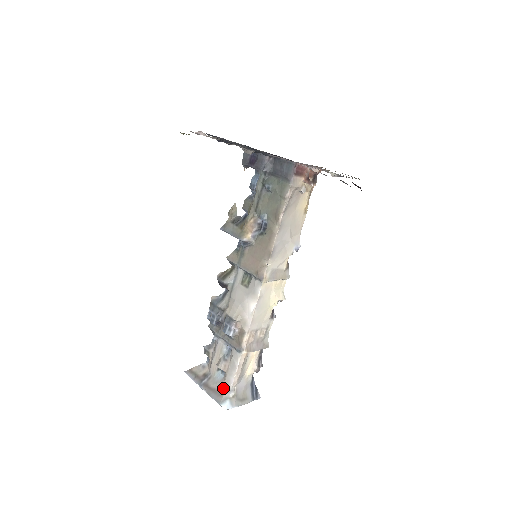
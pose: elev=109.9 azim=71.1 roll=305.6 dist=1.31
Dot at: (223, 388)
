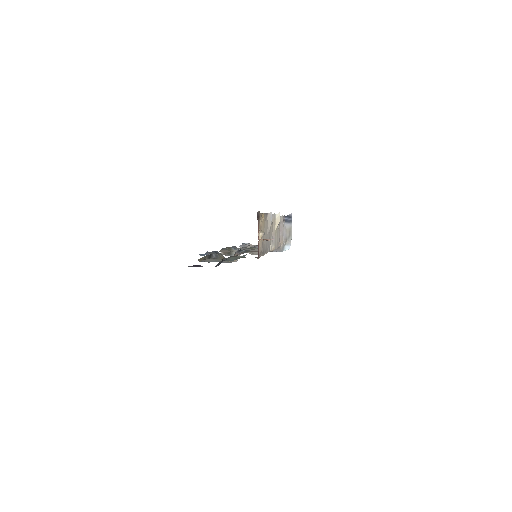
Dot at: occluded
